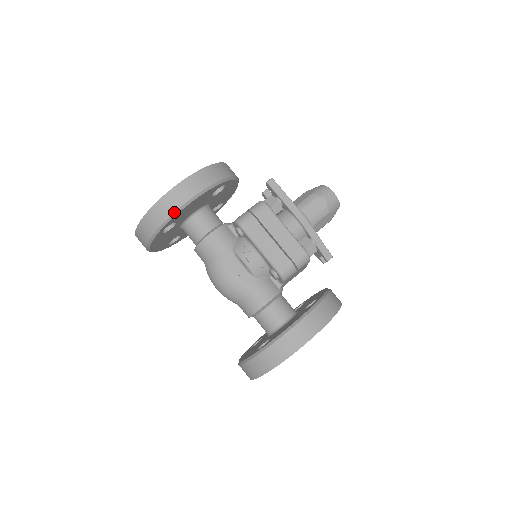
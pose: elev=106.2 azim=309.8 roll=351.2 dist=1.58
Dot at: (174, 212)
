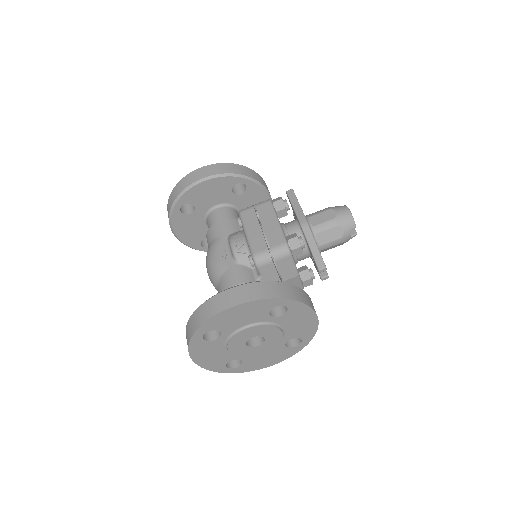
Dot at: (187, 187)
